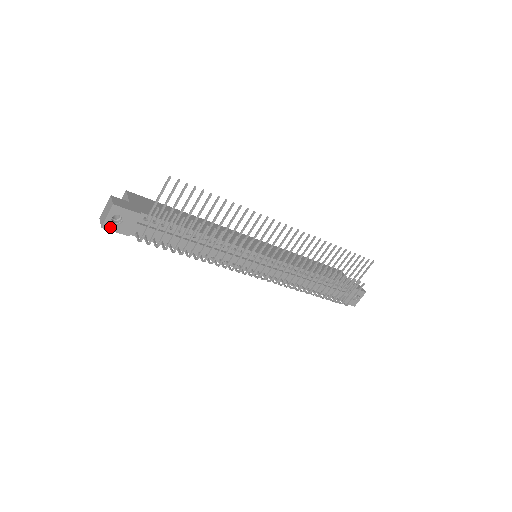
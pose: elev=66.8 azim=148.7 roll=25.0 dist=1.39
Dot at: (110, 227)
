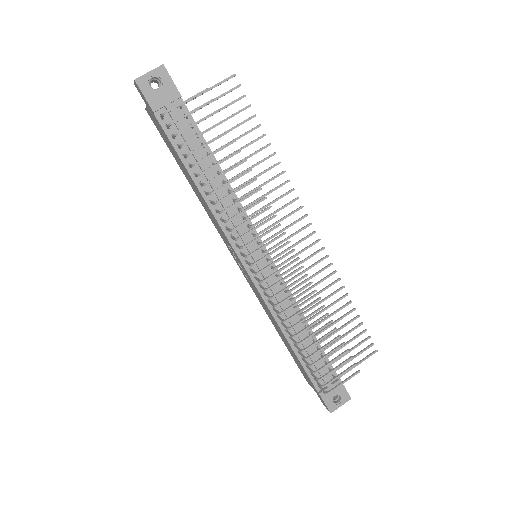
Dot at: (143, 86)
